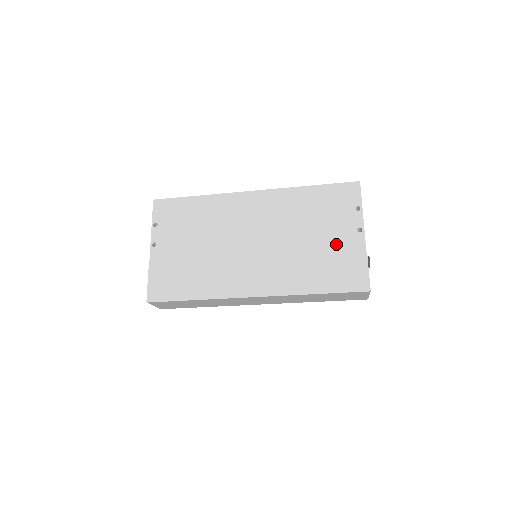
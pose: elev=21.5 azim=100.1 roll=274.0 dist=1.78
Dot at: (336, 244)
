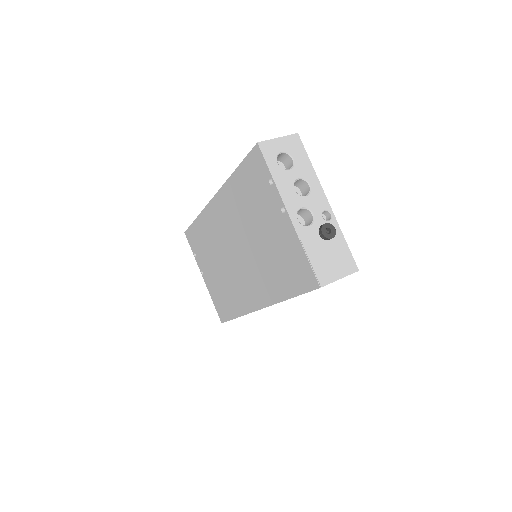
Dot at: (276, 236)
